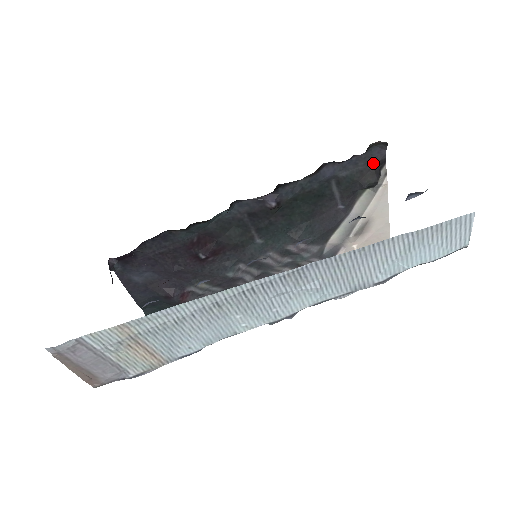
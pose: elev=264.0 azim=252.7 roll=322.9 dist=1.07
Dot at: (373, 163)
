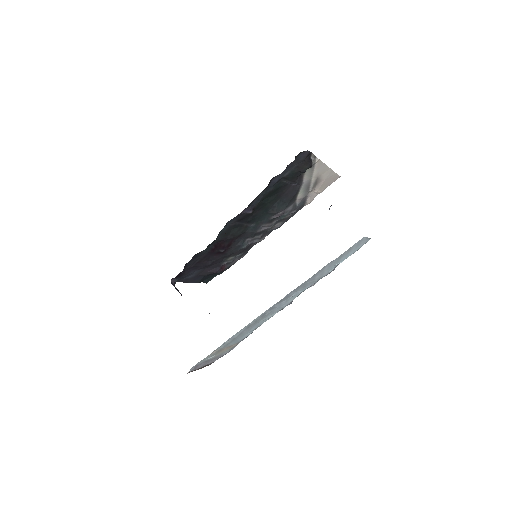
Dot at: (303, 159)
